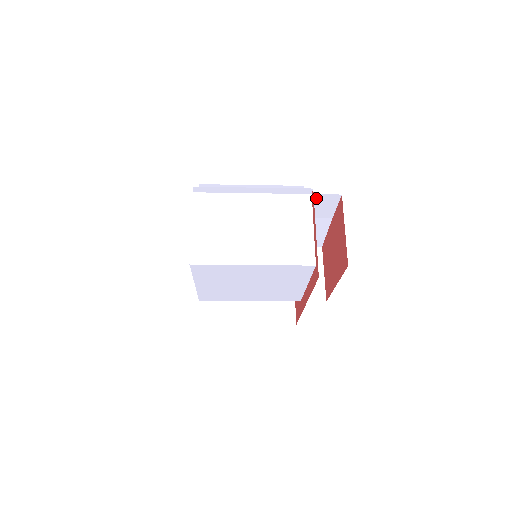
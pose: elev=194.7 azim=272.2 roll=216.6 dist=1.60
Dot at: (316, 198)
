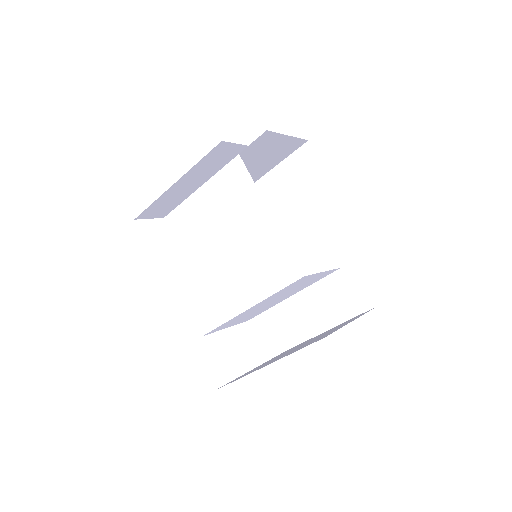
Dot at: (292, 164)
